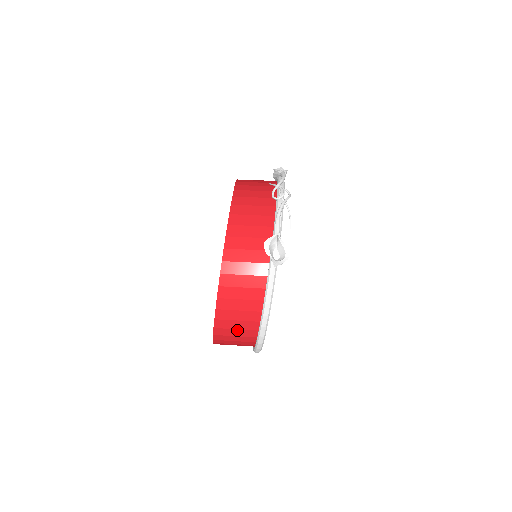
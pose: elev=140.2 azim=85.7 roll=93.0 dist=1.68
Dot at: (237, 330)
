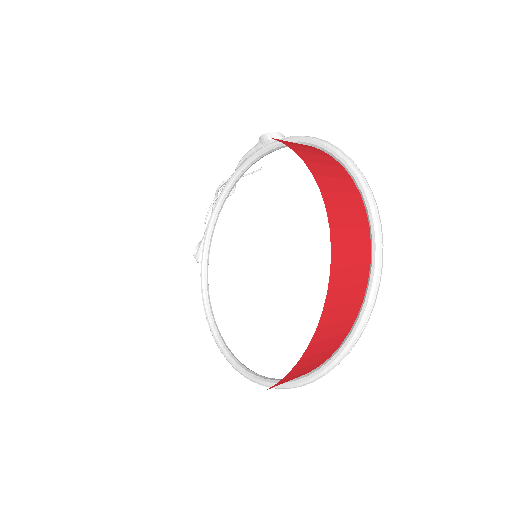
Dot at: (326, 166)
